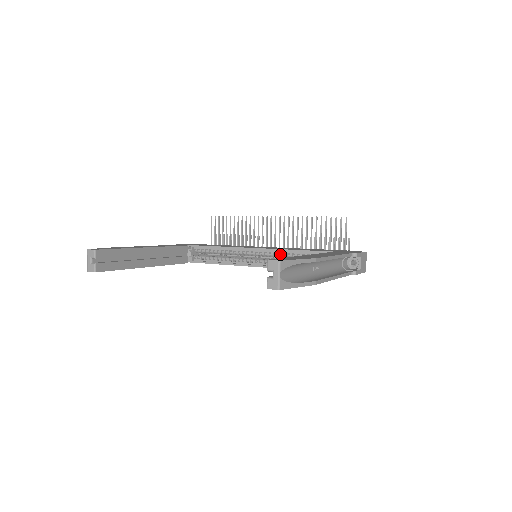
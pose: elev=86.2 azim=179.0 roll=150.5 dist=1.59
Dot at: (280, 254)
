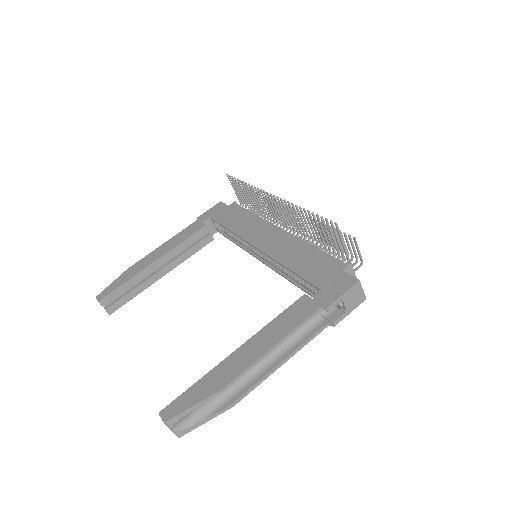
Dot at: occluded
